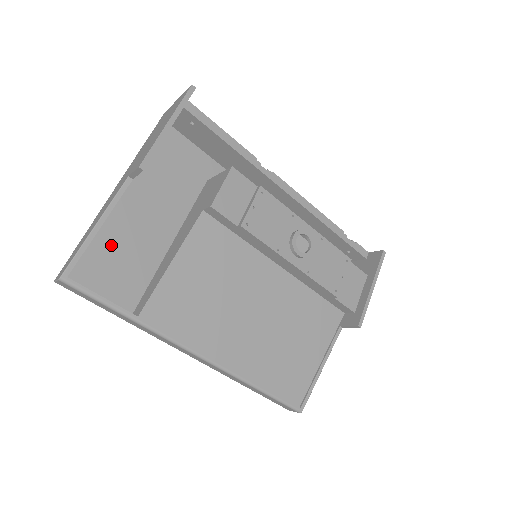
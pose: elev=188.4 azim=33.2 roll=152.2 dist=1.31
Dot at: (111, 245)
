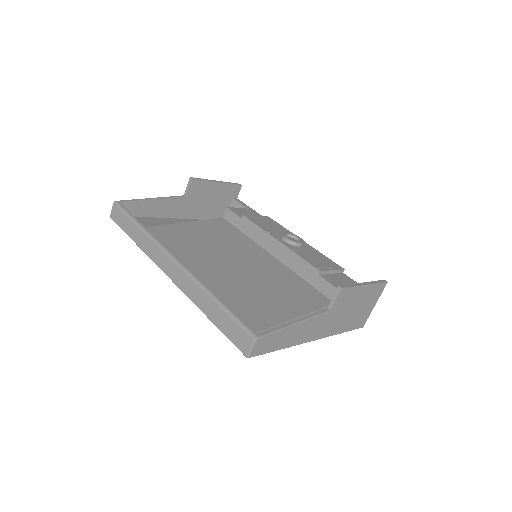
Dot at: (155, 224)
